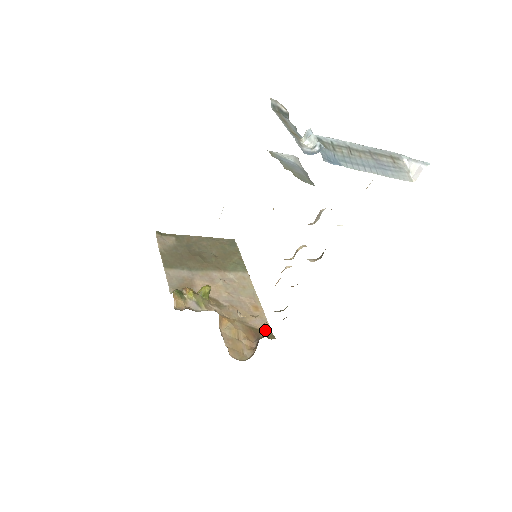
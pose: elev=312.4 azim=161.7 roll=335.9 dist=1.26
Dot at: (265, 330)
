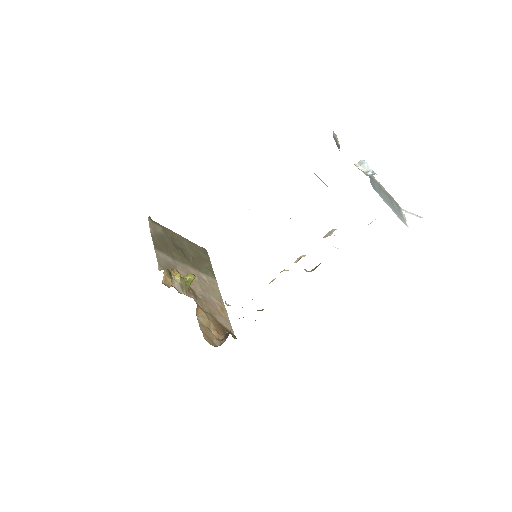
Dot at: (229, 330)
